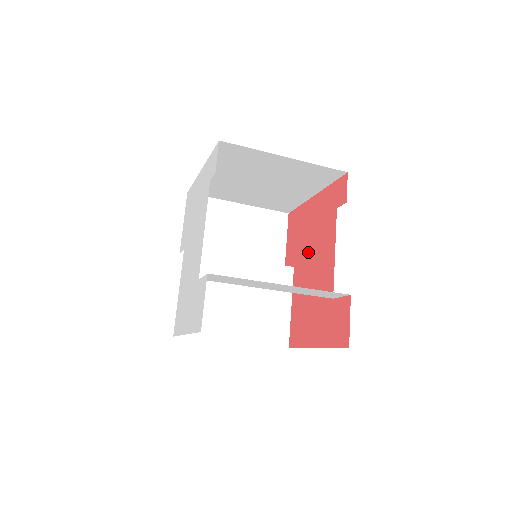
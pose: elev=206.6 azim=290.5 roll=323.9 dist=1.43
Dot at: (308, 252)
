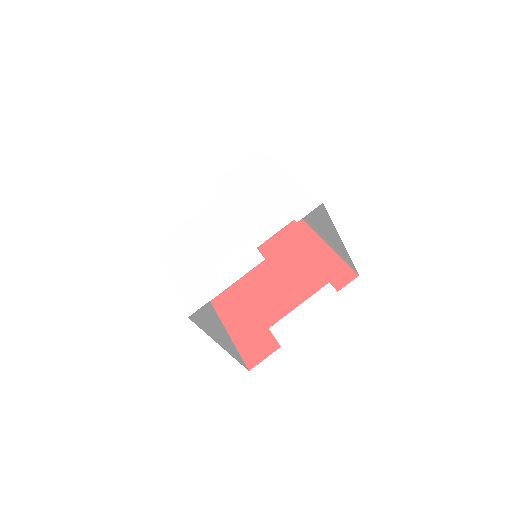
Dot at: (284, 270)
